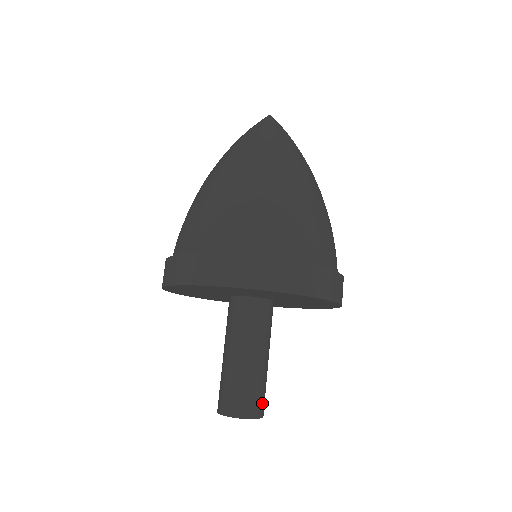
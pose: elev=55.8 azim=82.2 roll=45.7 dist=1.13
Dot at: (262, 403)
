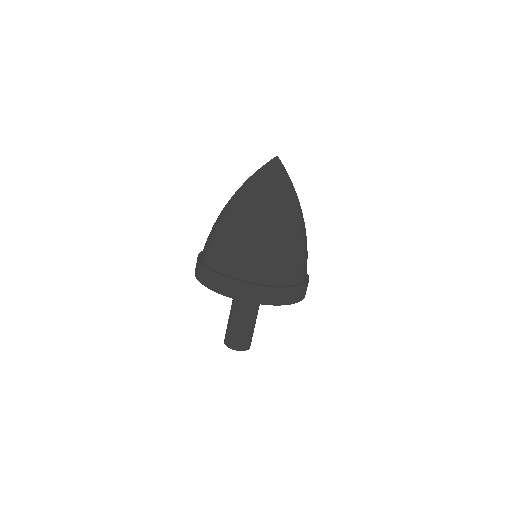
Dot at: occluded
